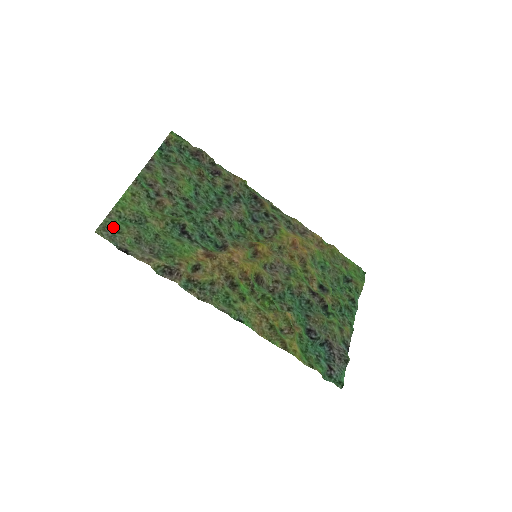
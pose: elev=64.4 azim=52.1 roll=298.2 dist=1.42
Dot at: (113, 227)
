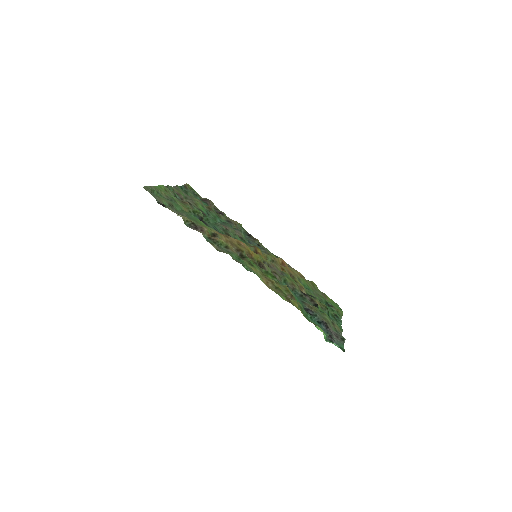
Dot at: (154, 192)
